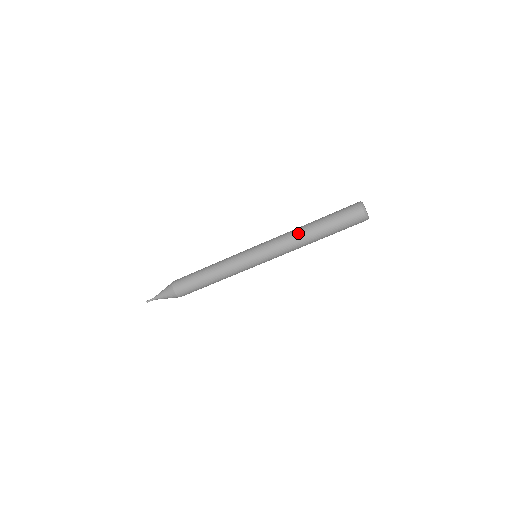
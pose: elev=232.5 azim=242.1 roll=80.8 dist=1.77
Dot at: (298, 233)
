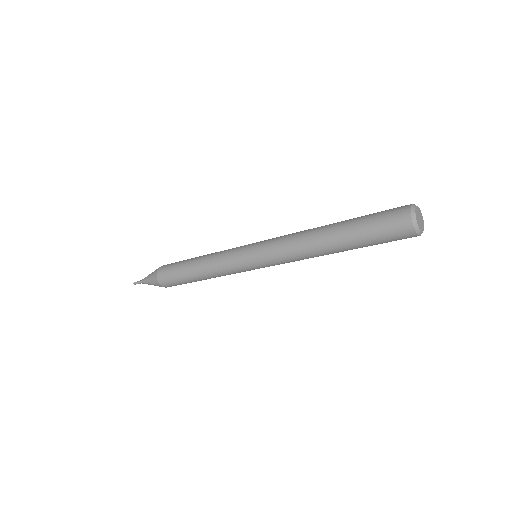
Dot at: (310, 234)
